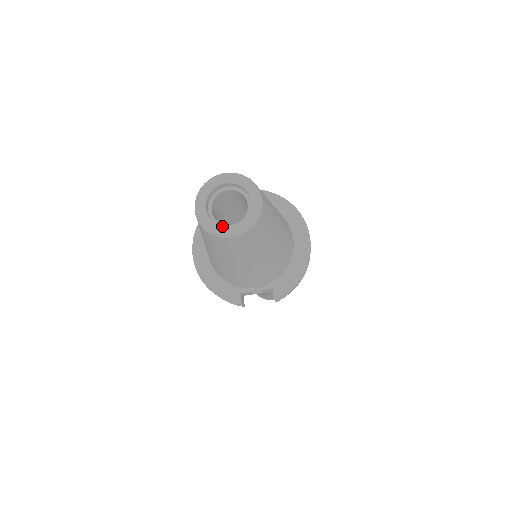
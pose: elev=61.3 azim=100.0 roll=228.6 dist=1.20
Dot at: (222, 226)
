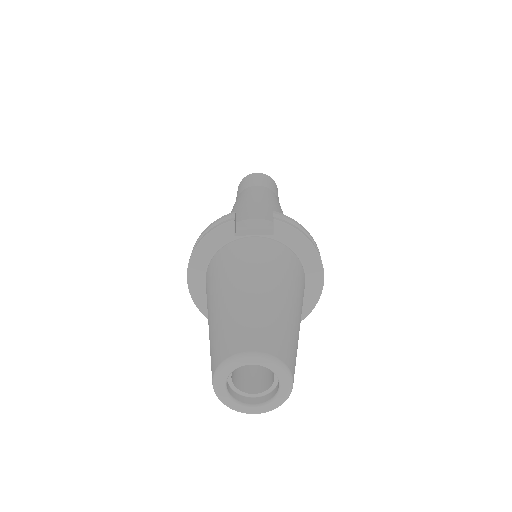
Dot at: (244, 405)
